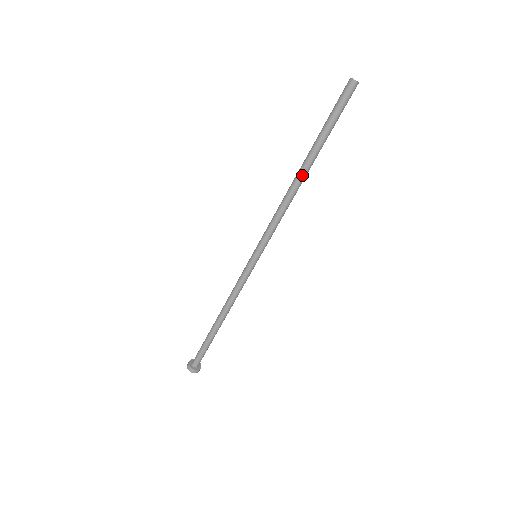
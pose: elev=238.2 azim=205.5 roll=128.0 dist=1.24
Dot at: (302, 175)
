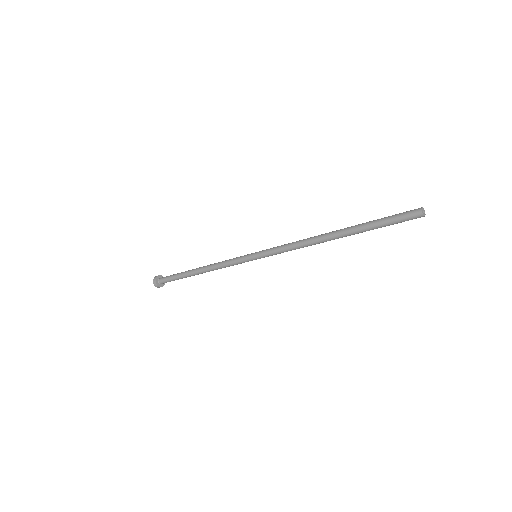
Dot at: occluded
